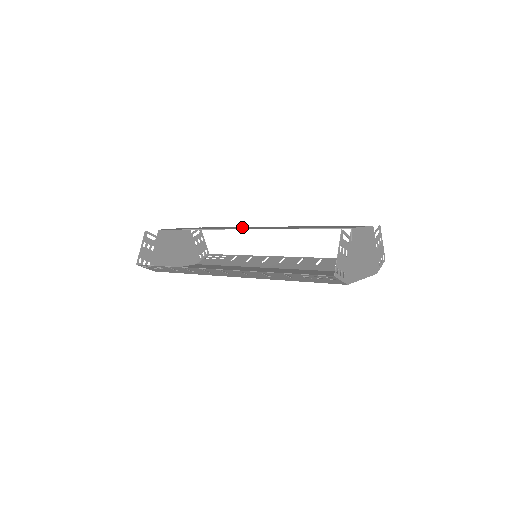
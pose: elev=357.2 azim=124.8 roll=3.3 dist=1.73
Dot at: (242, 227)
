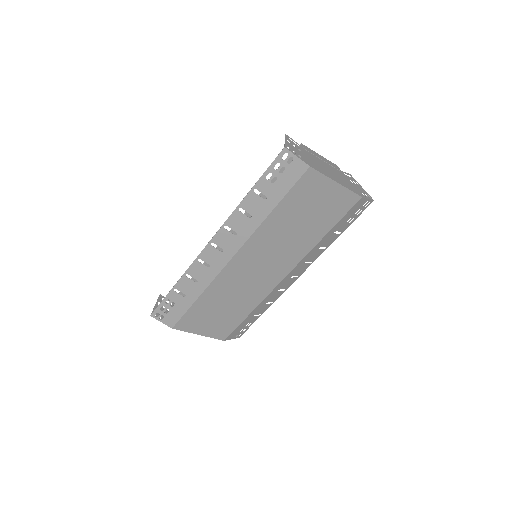
Dot at: occluded
